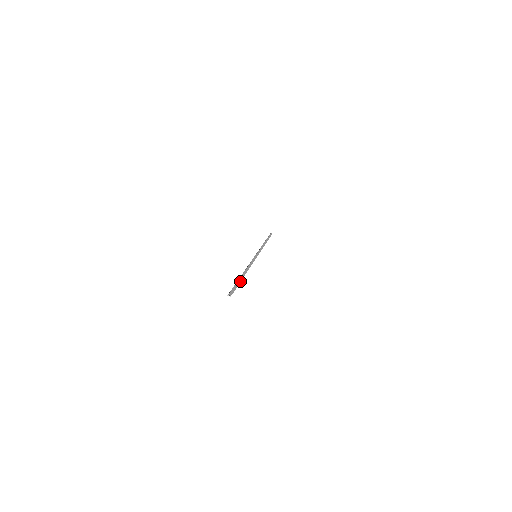
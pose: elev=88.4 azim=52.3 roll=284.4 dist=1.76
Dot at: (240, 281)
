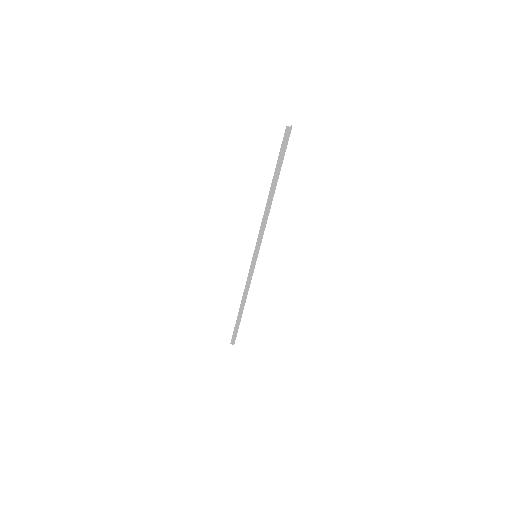
Dot at: occluded
